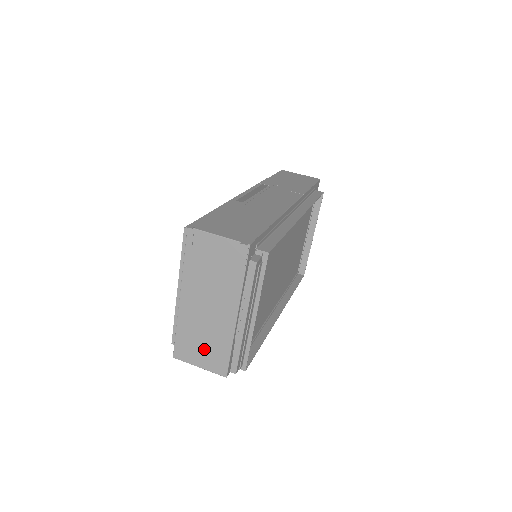
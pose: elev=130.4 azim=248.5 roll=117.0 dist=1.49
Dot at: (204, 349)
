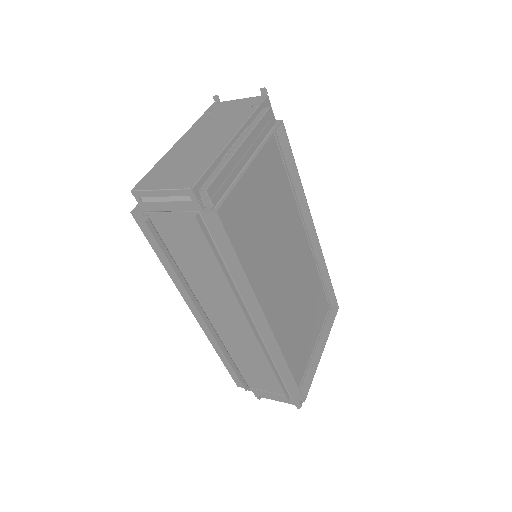
Dot at: (178, 171)
